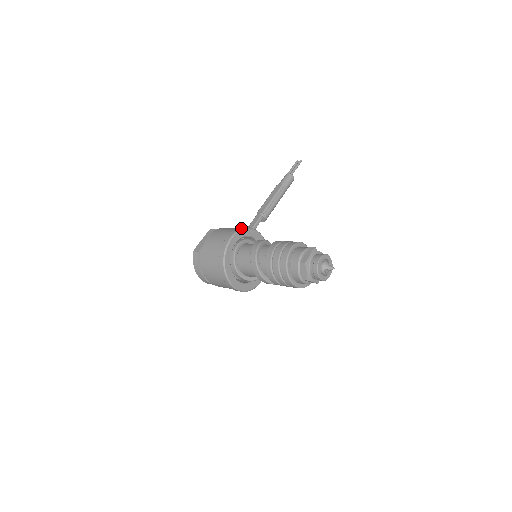
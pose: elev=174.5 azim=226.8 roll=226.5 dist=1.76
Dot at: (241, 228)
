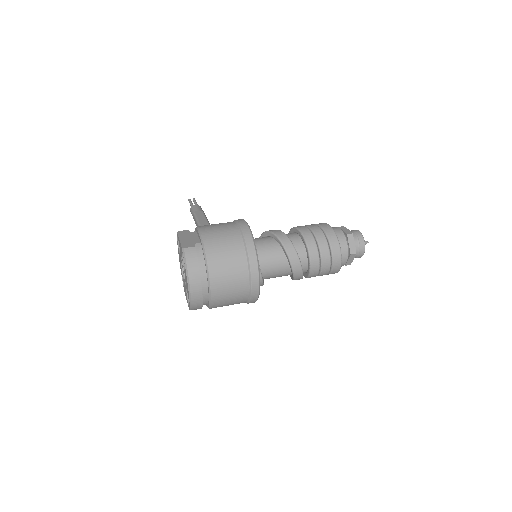
Dot at: occluded
